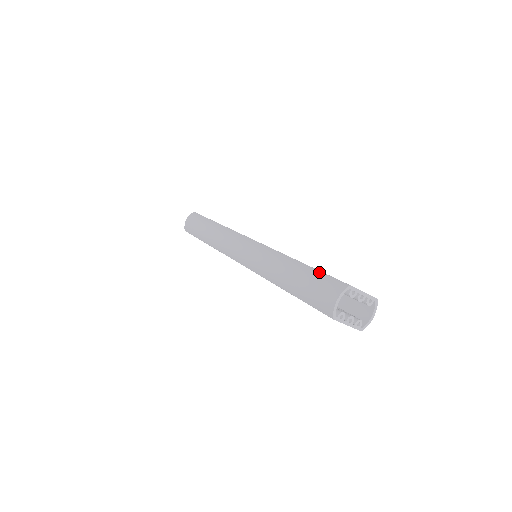
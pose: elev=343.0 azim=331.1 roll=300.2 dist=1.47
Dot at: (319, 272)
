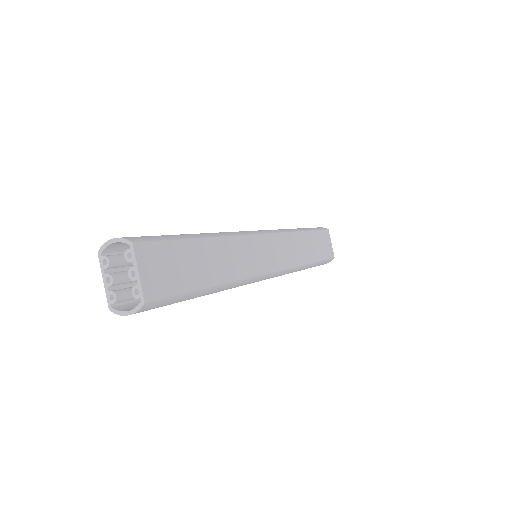
Dot at: (173, 238)
